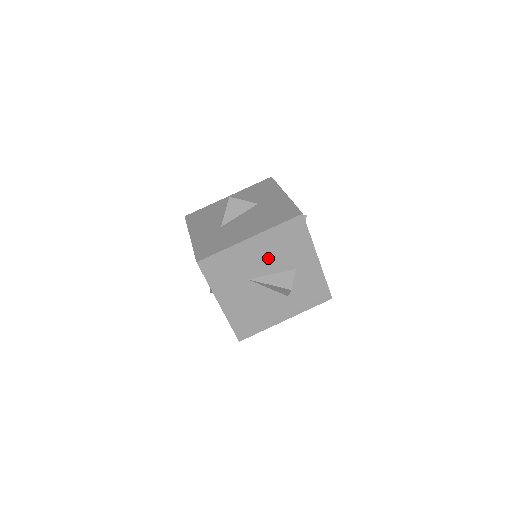
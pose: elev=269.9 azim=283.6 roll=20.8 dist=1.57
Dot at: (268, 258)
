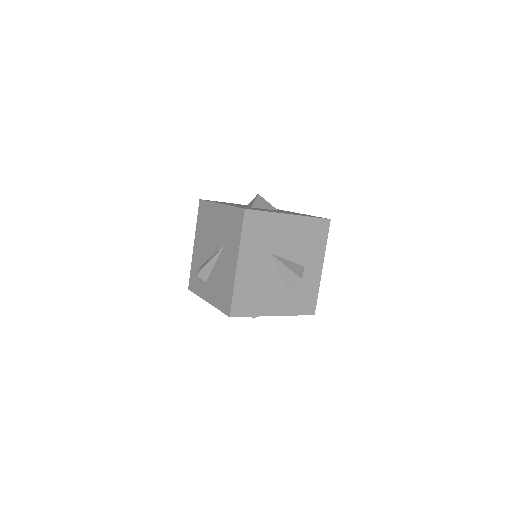
Dot at: (292, 242)
